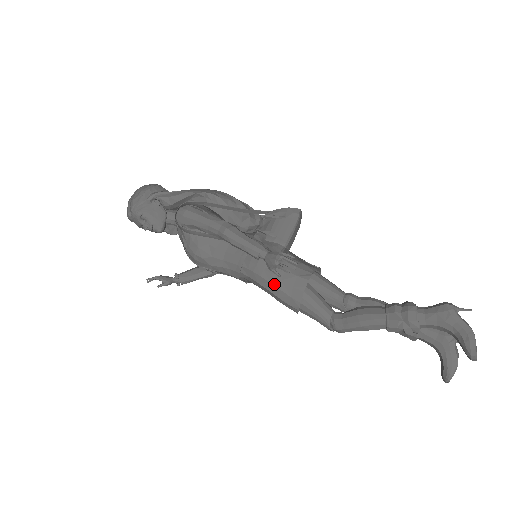
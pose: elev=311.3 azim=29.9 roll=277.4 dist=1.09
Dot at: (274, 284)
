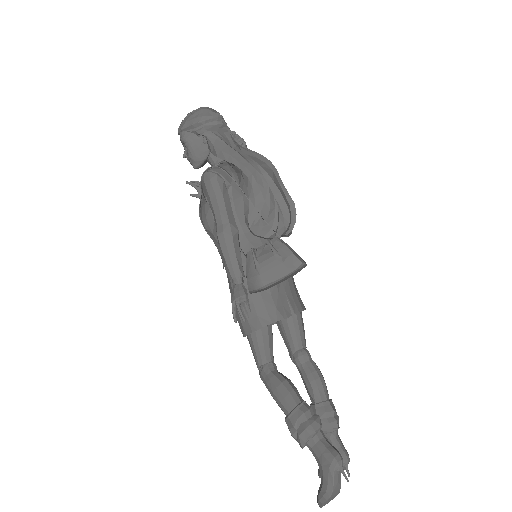
Dot at: occluded
